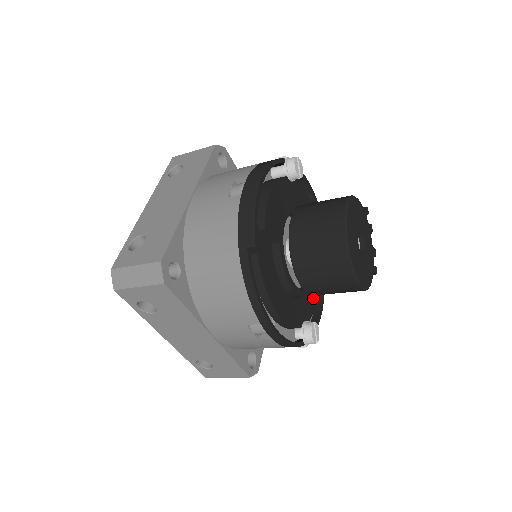
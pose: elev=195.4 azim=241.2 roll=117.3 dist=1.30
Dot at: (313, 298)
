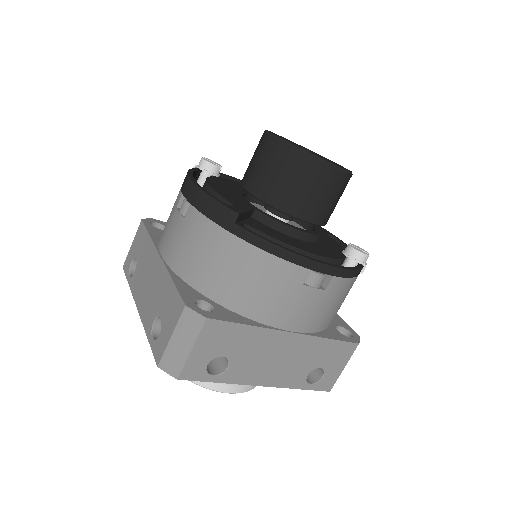
Dot at: (330, 240)
